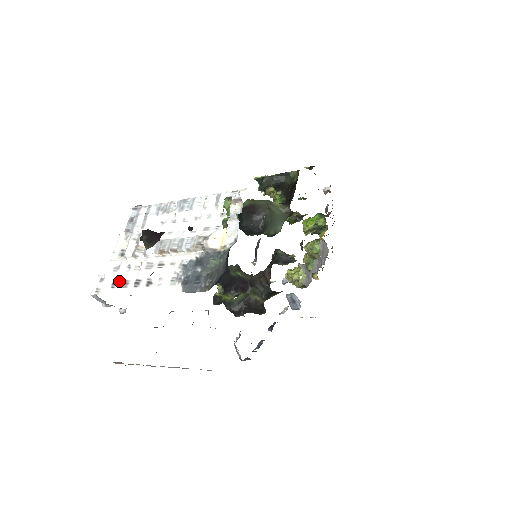
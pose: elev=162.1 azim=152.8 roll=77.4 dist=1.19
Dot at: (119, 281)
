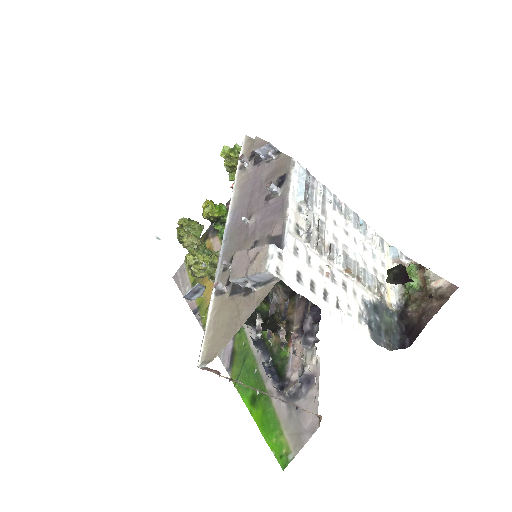
Dot at: (303, 275)
